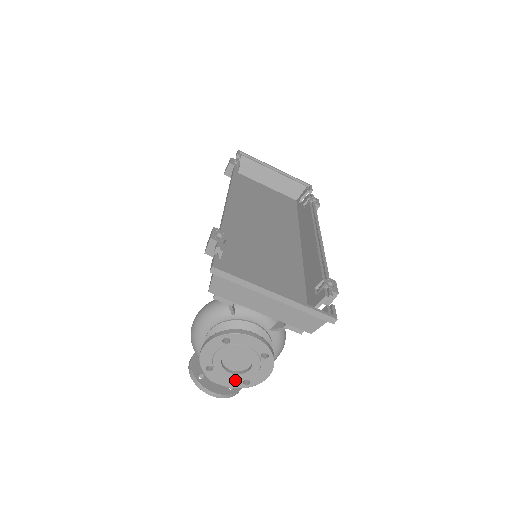
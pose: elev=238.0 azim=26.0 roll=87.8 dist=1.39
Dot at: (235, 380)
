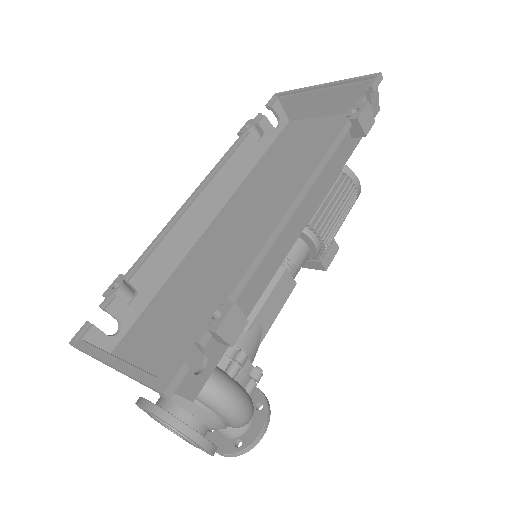
Dot at: occluded
